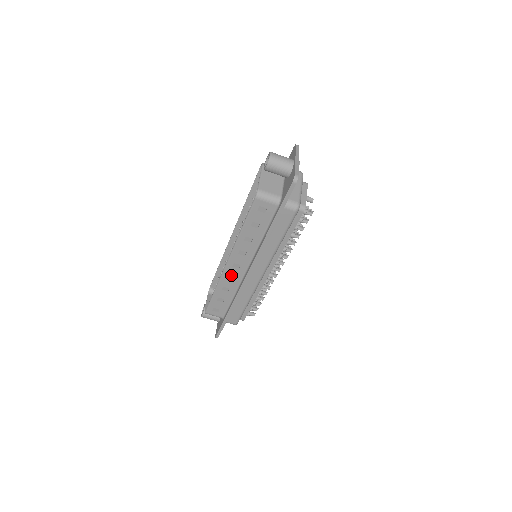
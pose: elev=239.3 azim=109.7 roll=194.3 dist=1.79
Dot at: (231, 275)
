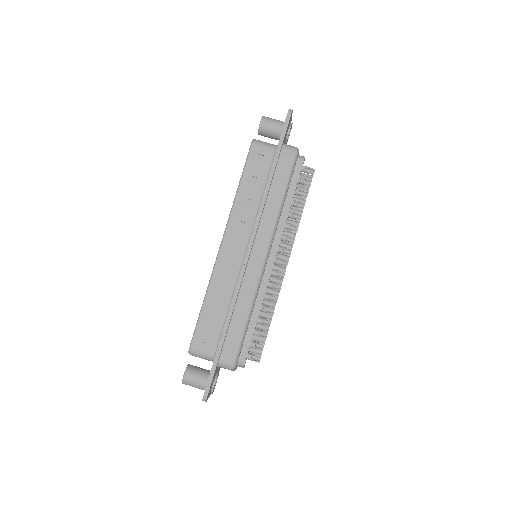
Dot at: (226, 265)
